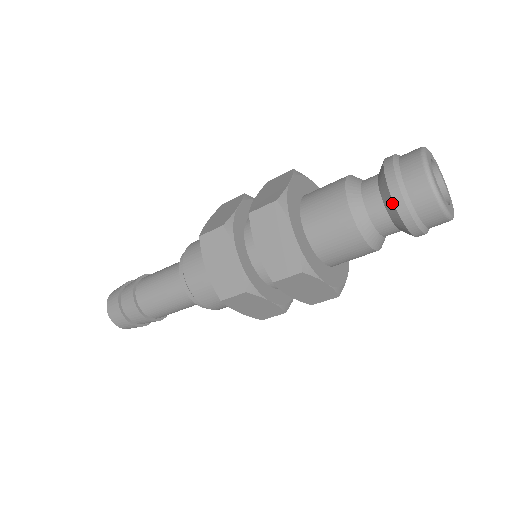
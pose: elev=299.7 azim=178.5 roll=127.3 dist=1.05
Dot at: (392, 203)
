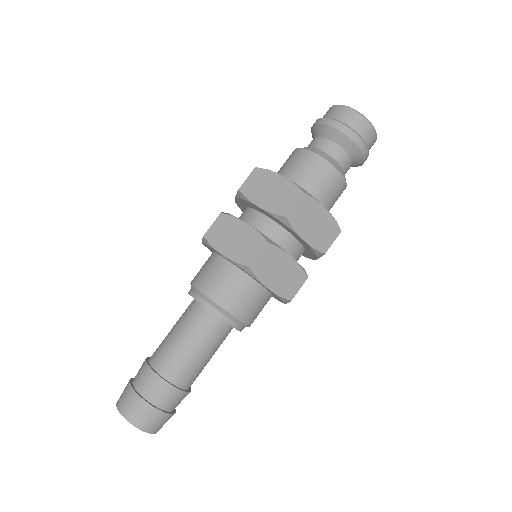
Dot at: (334, 130)
